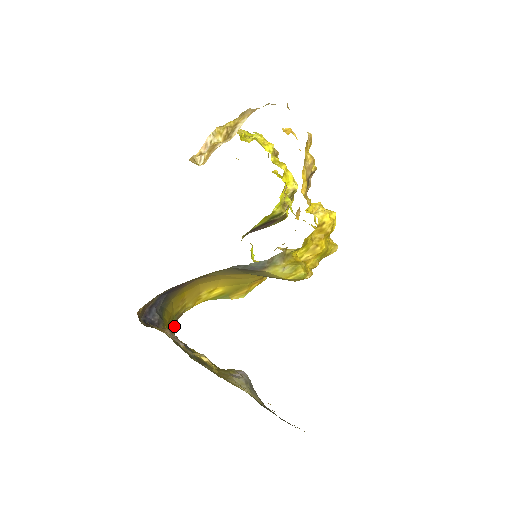
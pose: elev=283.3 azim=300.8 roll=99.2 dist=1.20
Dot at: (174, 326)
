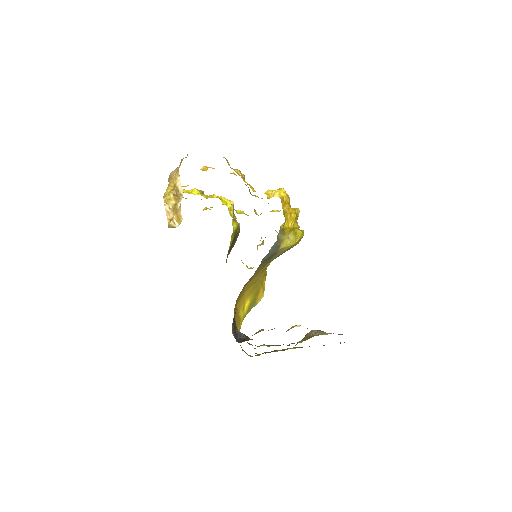
Dot at: (242, 349)
